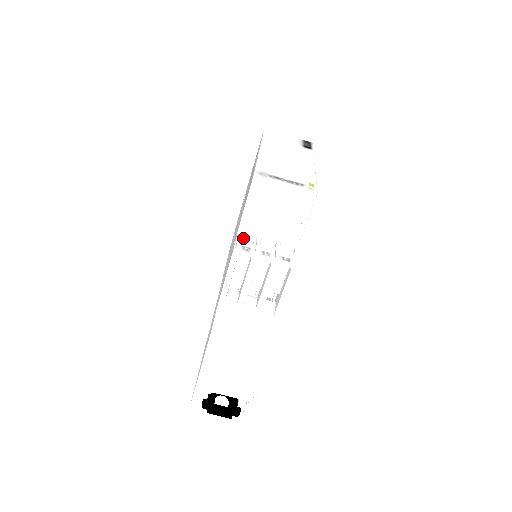
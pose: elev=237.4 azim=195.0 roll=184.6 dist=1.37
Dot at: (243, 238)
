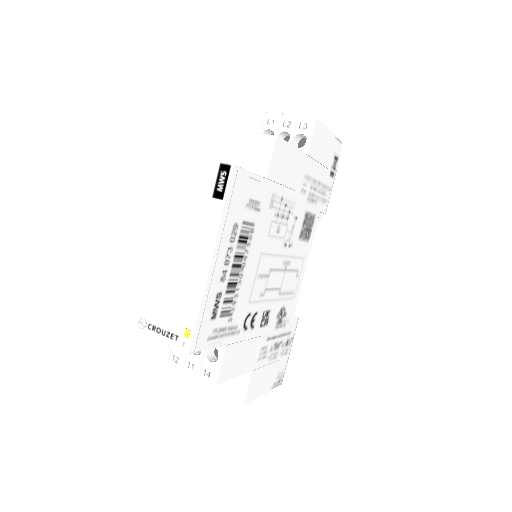
Dot at: occluded
